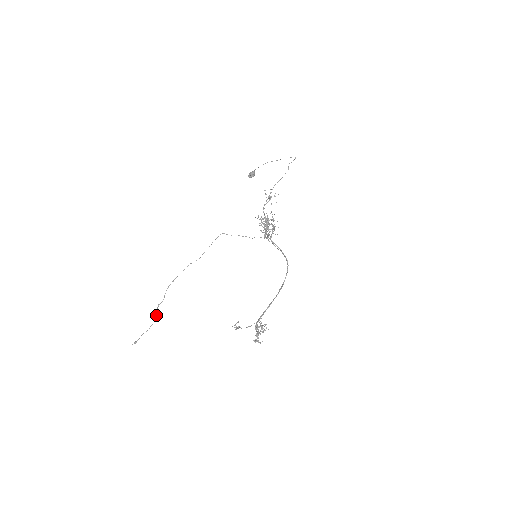
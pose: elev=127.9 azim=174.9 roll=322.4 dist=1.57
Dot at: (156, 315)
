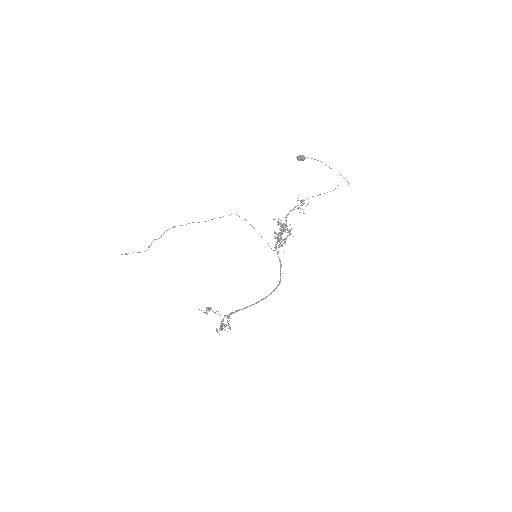
Dot at: (149, 247)
